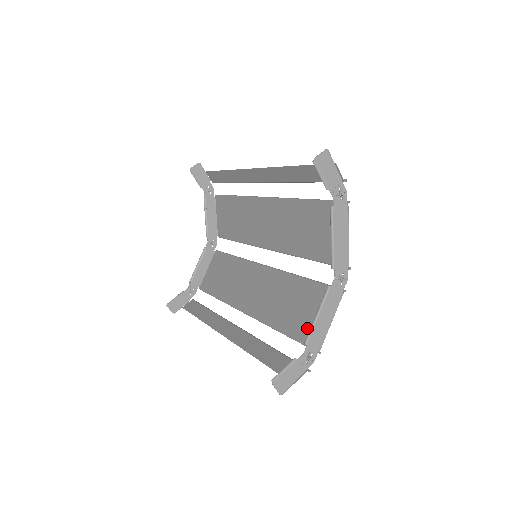
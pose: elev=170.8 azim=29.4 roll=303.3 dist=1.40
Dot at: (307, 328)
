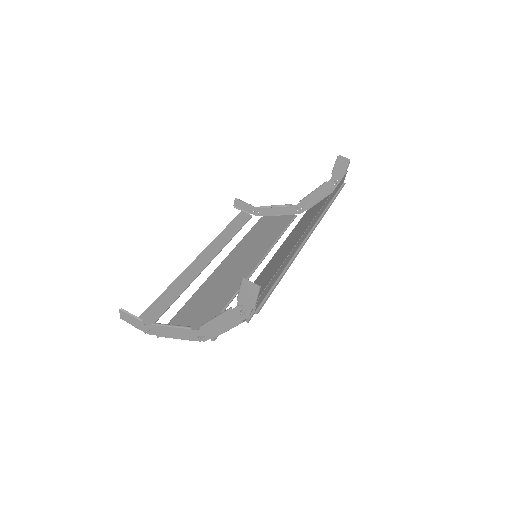
Dot at: (180, 321)
